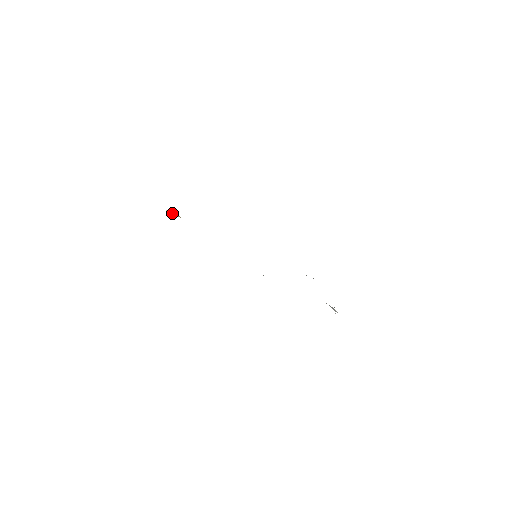
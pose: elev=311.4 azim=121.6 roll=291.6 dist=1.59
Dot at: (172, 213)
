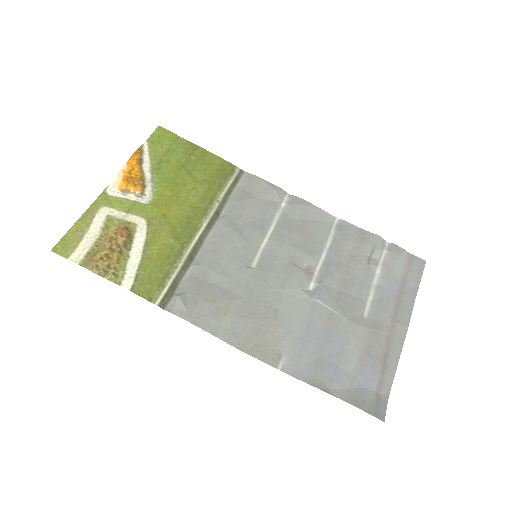
Dot at: (124, 195)
